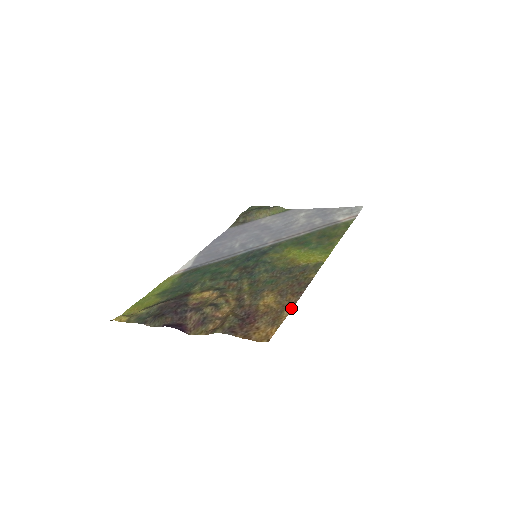
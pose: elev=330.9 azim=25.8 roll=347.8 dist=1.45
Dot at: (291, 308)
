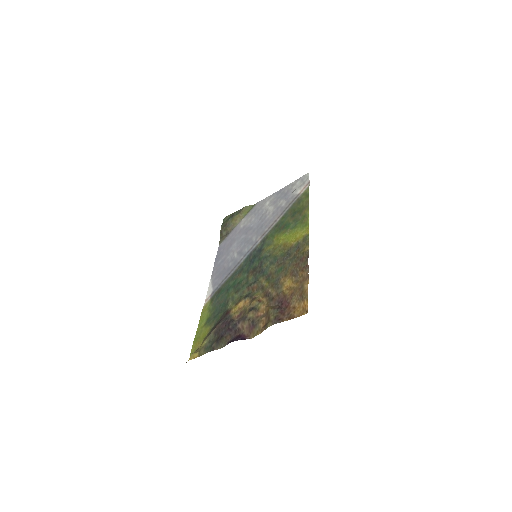
Dot at: (307, 281)
